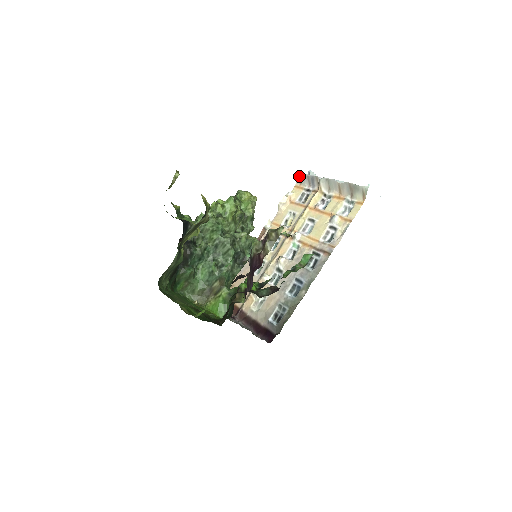
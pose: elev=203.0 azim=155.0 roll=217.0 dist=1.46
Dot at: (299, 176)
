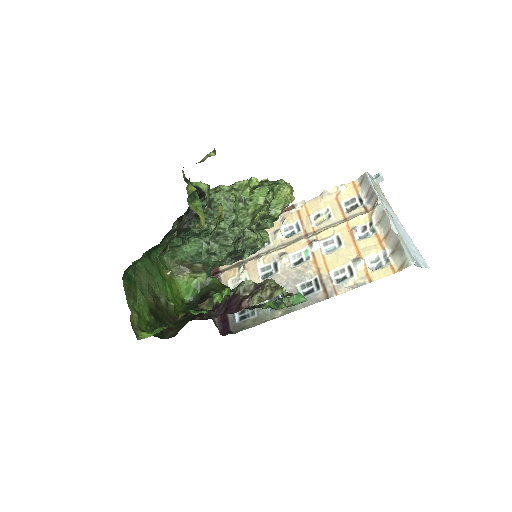
Dot at: (364, 176)
